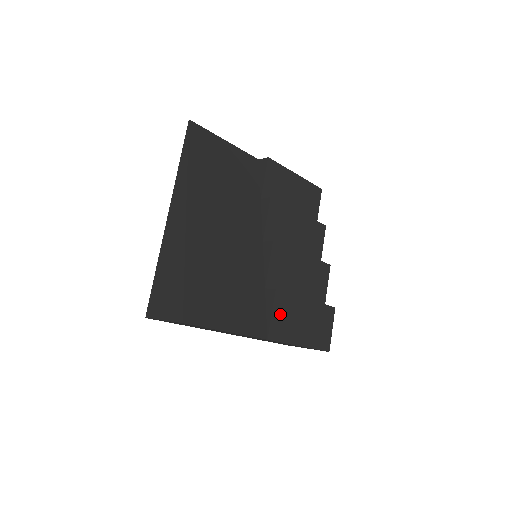
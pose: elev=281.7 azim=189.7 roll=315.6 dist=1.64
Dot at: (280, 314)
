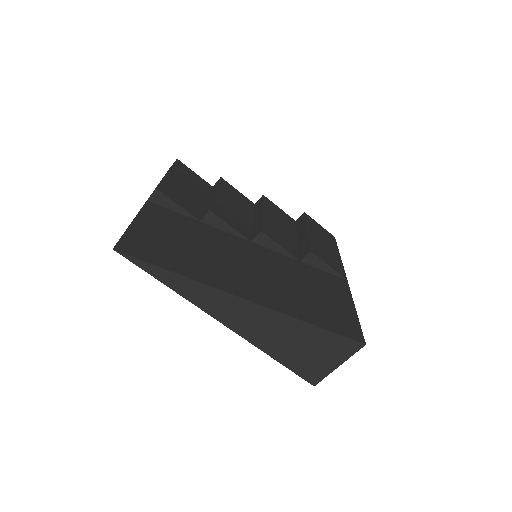
Dot at: (326, 259)
